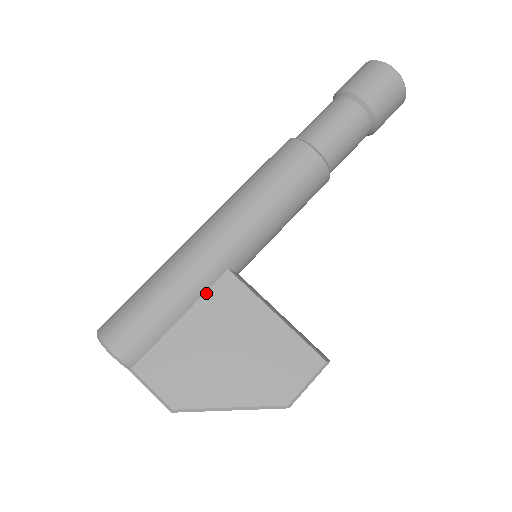
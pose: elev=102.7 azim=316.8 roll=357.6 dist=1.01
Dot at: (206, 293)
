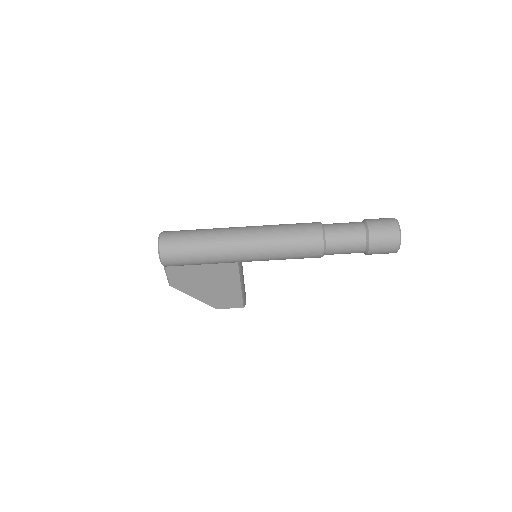
Dot at: (220, 264)
